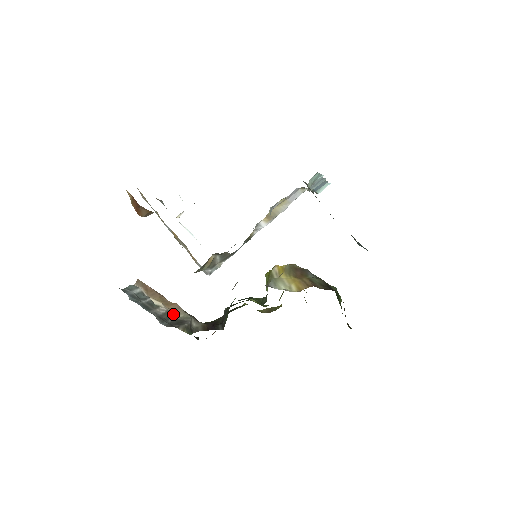
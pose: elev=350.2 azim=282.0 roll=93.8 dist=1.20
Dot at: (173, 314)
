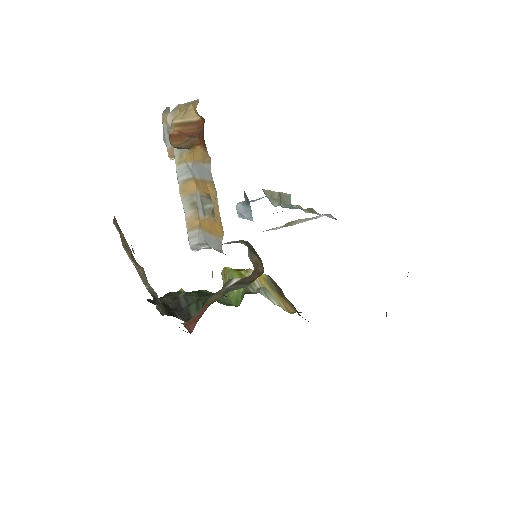
Dot at: occluded
